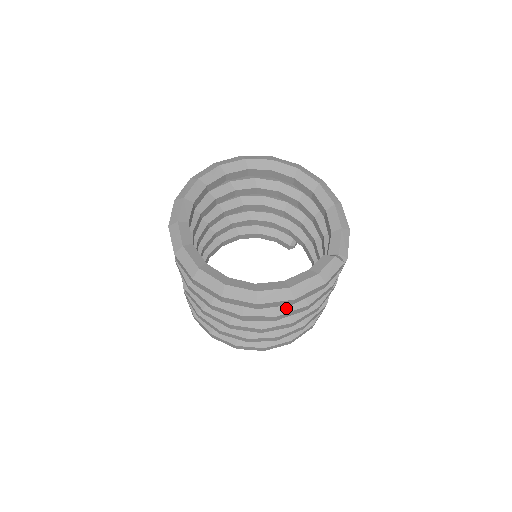
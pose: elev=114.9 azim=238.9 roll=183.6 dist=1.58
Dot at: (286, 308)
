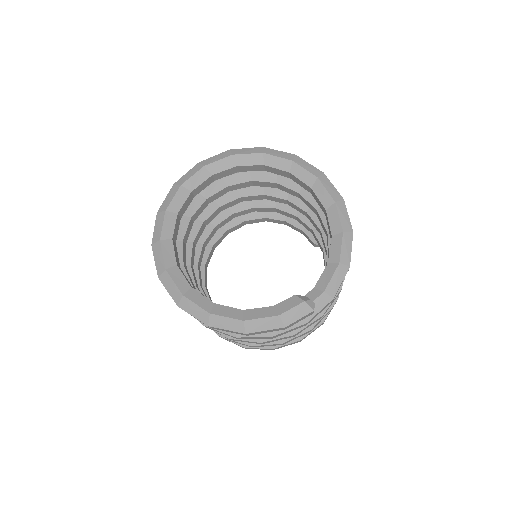
Dot at: occluded
